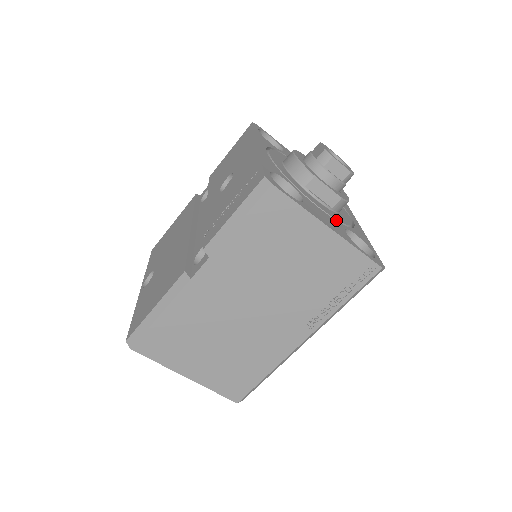
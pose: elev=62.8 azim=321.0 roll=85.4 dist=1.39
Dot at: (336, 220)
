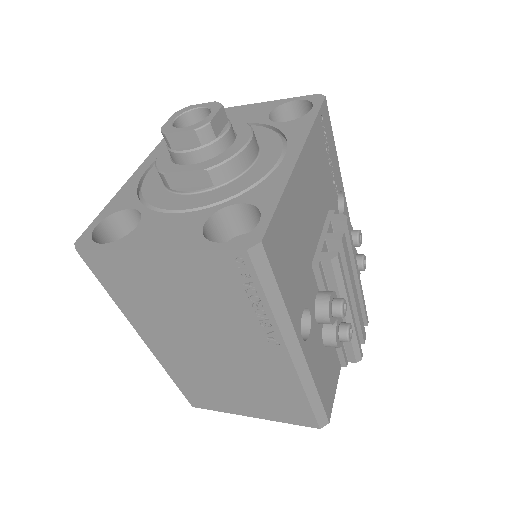
Dot at: (207, 206)
